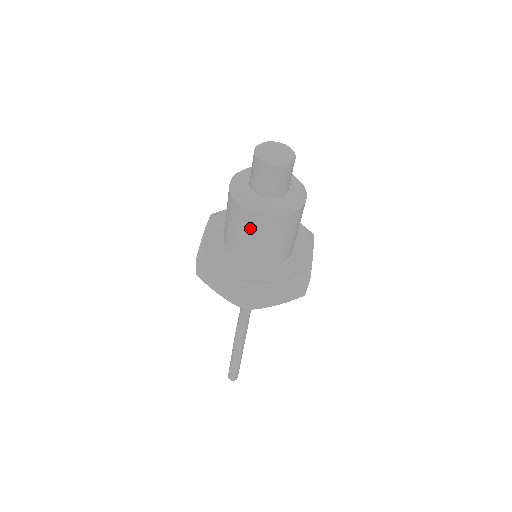
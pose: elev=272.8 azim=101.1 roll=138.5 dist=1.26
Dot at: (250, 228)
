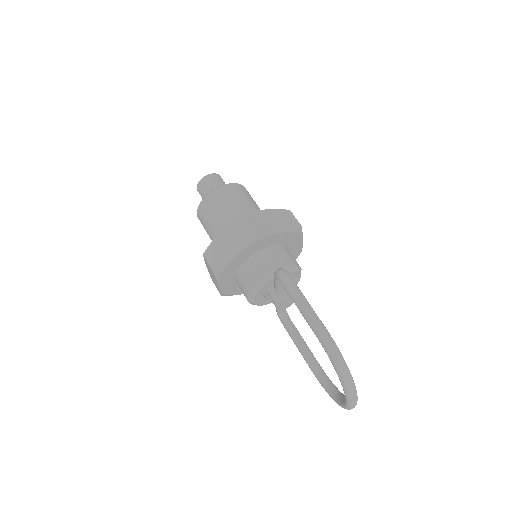
Dot at: (219, 202)
